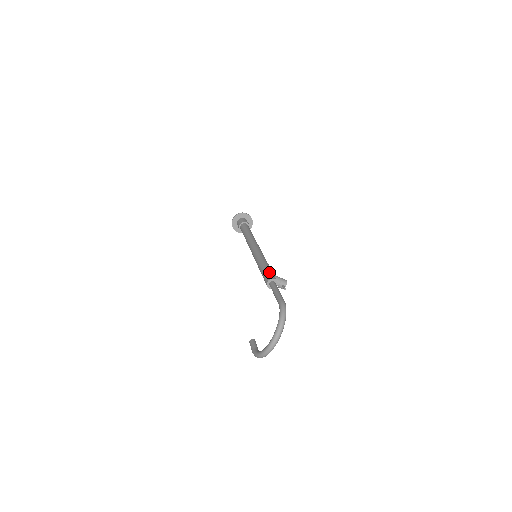
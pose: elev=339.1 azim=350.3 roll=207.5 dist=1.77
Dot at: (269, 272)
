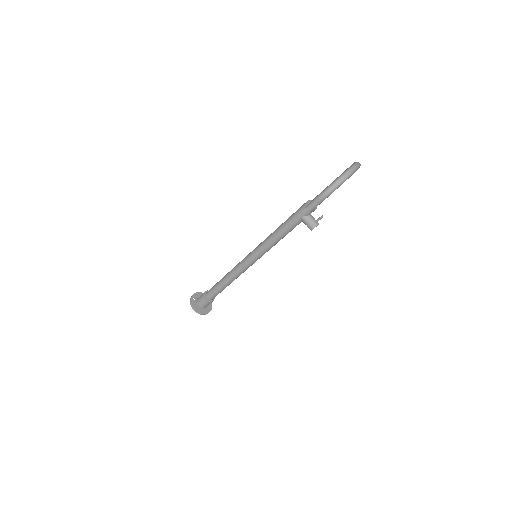
Dot at: occluded
